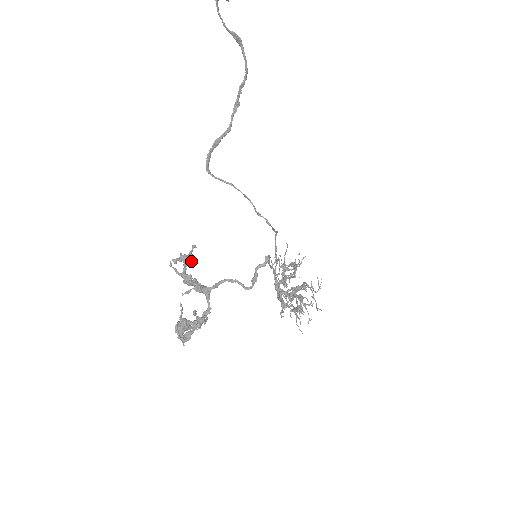
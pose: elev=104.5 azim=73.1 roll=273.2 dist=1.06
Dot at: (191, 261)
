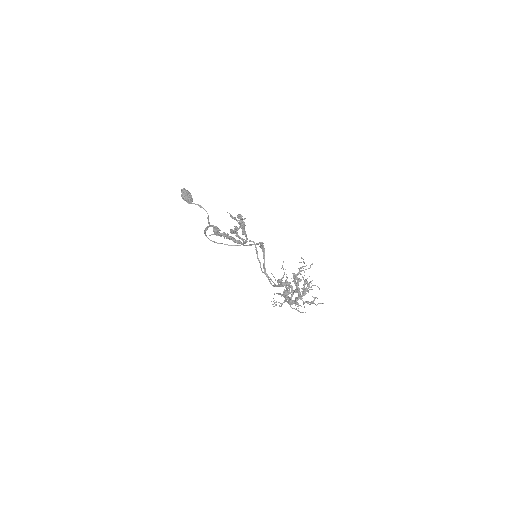
Dot at: (220, 235)
